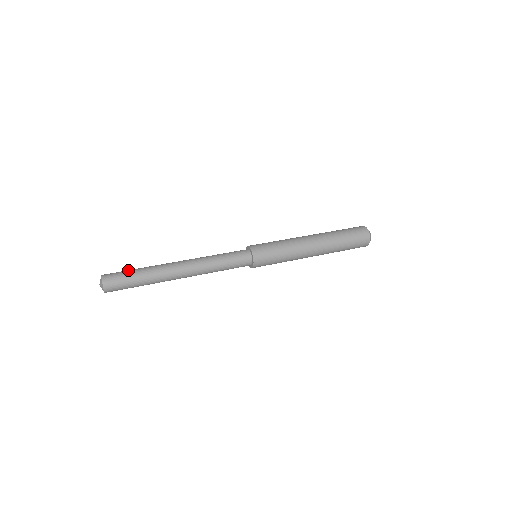
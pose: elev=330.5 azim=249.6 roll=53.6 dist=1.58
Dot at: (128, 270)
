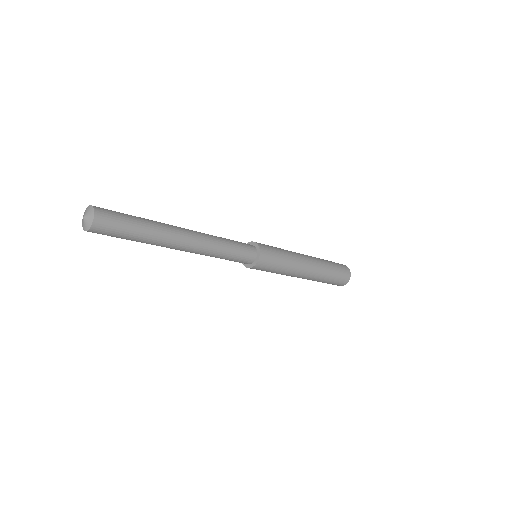
Dot at: occluded
